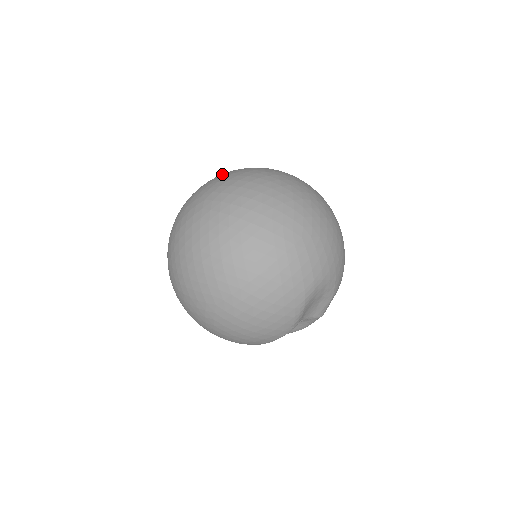
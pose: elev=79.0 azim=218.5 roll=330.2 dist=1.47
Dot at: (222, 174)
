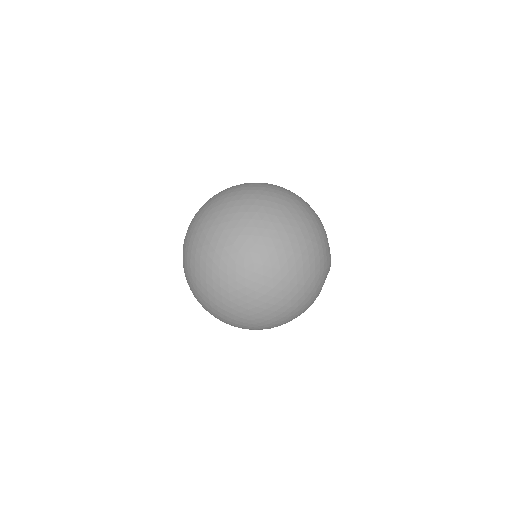
Dot at: (194, 250)
